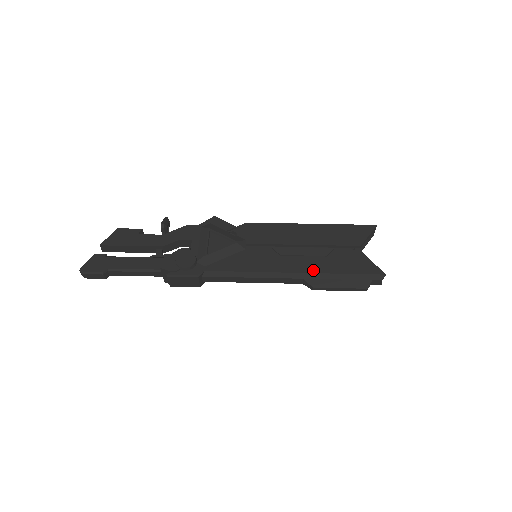
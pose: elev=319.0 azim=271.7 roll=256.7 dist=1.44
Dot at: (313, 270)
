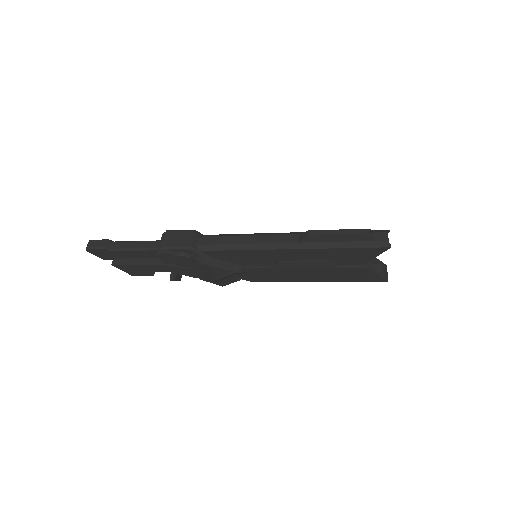
Dot at: occluded
